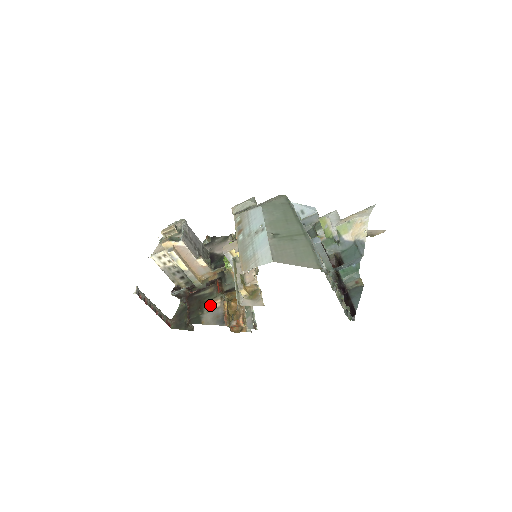
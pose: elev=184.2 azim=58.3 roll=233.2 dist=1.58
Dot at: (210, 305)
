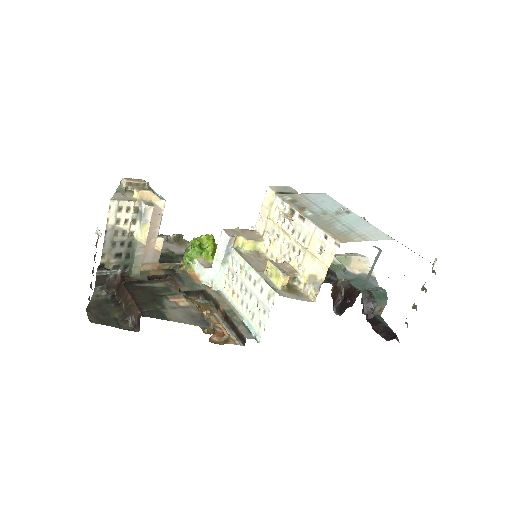
Dot at: (172, 301)
